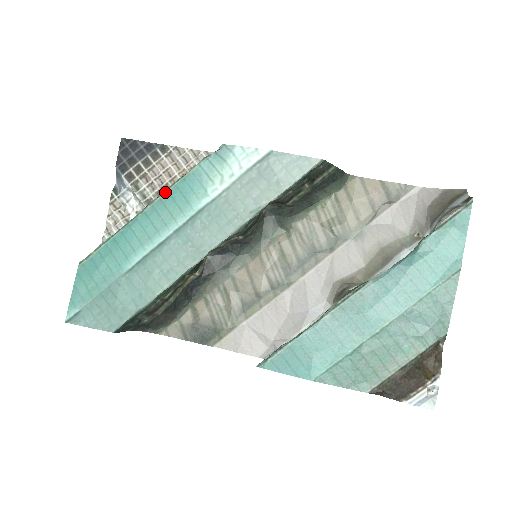
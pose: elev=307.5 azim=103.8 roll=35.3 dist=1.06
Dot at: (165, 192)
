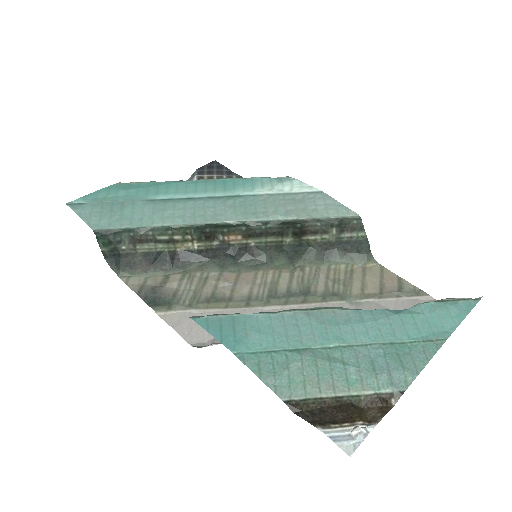
Dot at: (222, 179)
